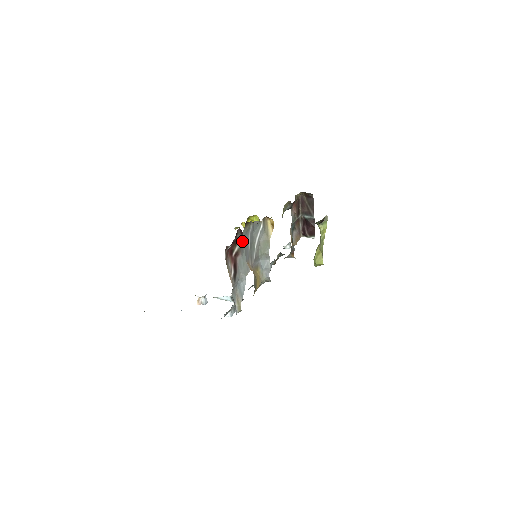
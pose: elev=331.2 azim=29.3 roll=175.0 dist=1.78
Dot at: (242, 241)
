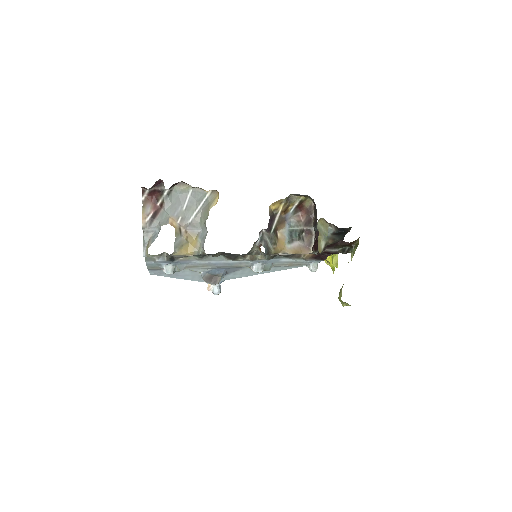
Dot at: (171, 196)
